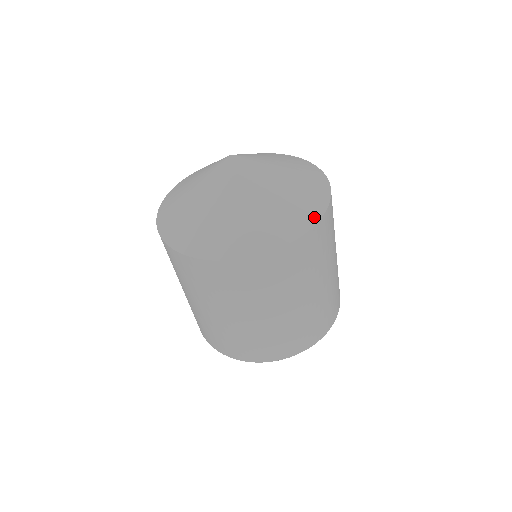
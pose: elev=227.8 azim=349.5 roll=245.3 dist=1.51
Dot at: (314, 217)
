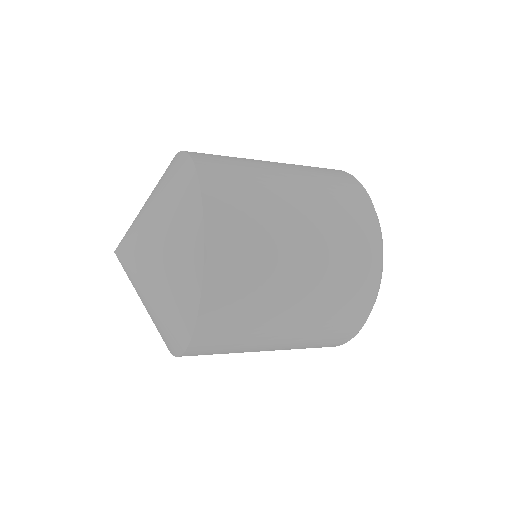
Dot at: (196, 200)
